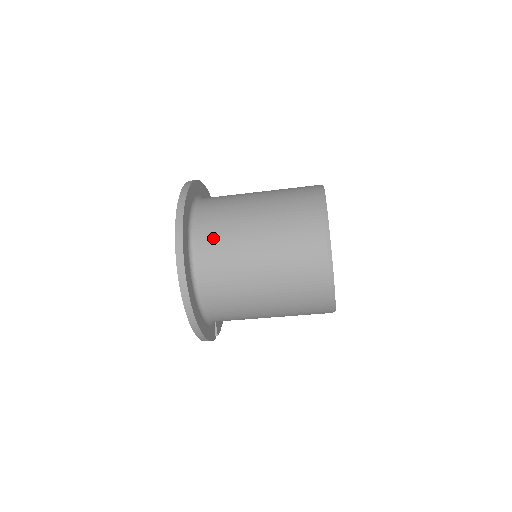
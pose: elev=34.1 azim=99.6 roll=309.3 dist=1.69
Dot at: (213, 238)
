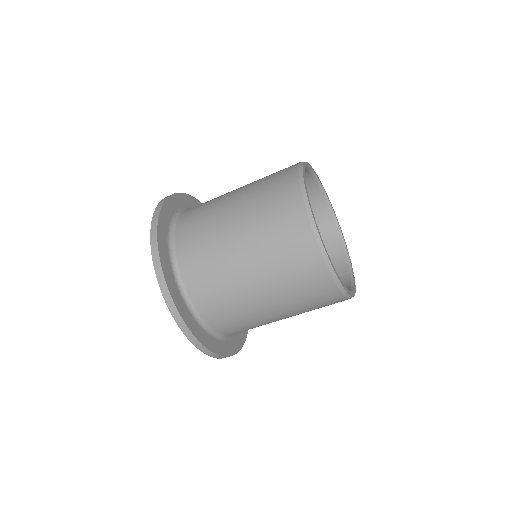
Dot at: (209, 293)
